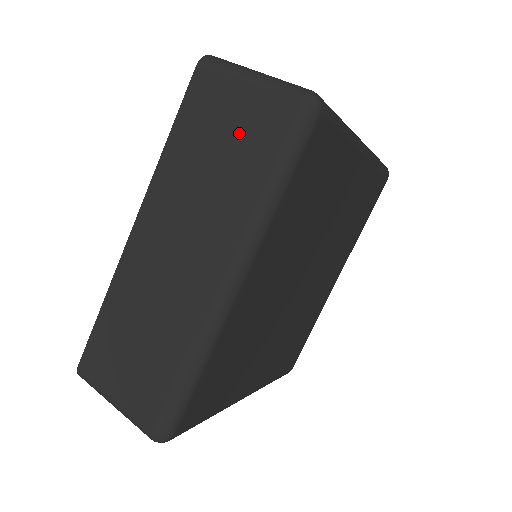
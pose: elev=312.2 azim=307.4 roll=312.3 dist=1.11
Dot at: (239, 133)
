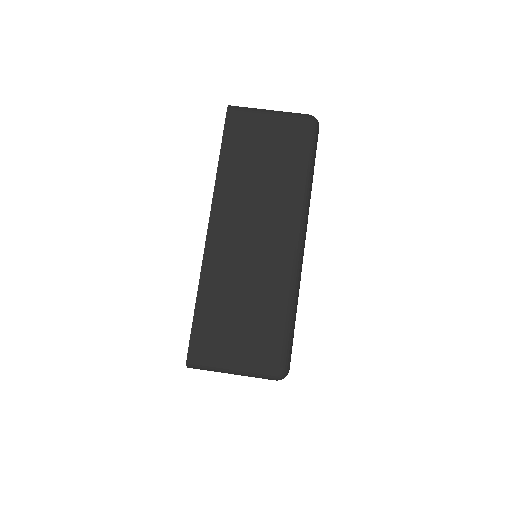
Dot at: (275, 145)
